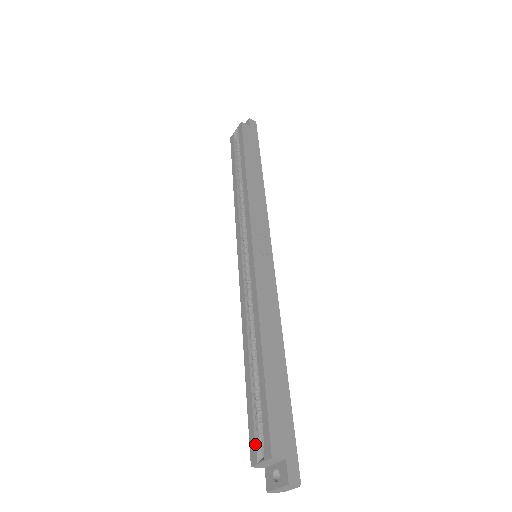
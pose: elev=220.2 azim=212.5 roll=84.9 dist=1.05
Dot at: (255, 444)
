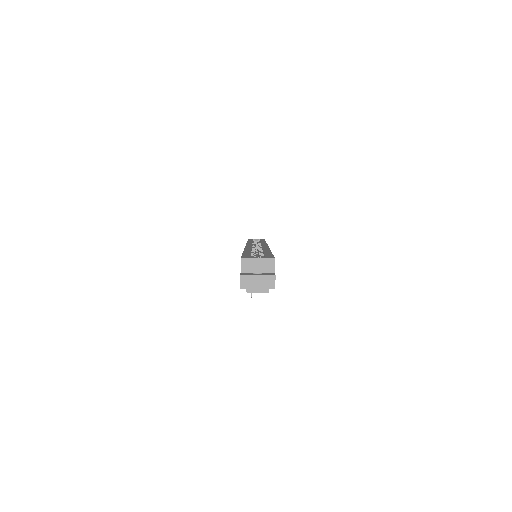
Dot at: occluded
